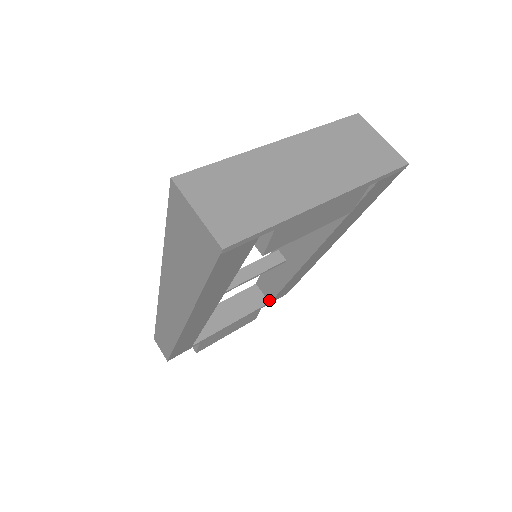
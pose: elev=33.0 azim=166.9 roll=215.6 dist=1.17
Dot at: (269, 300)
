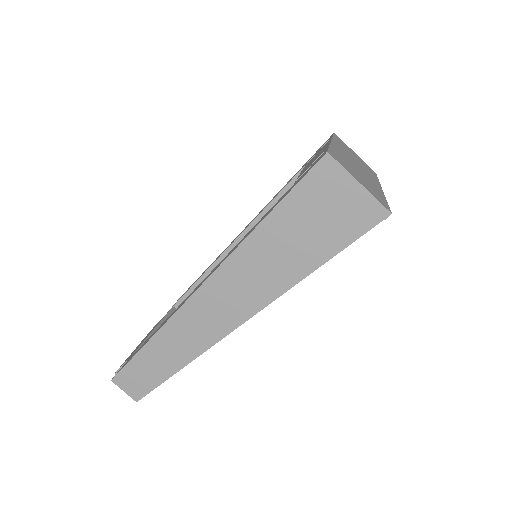
Dot at: occluded
